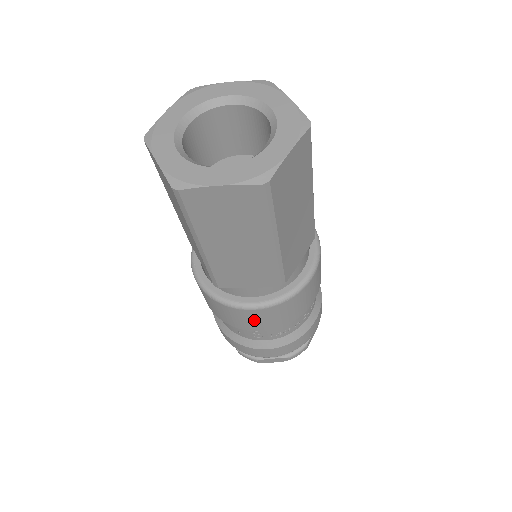
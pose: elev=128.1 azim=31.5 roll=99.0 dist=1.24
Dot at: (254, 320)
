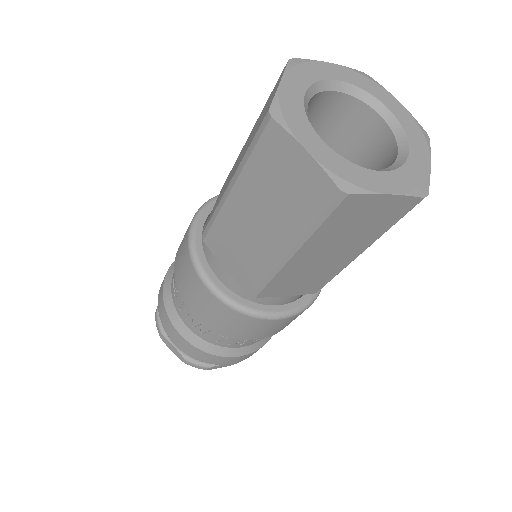
Dot at: (266, 329)
